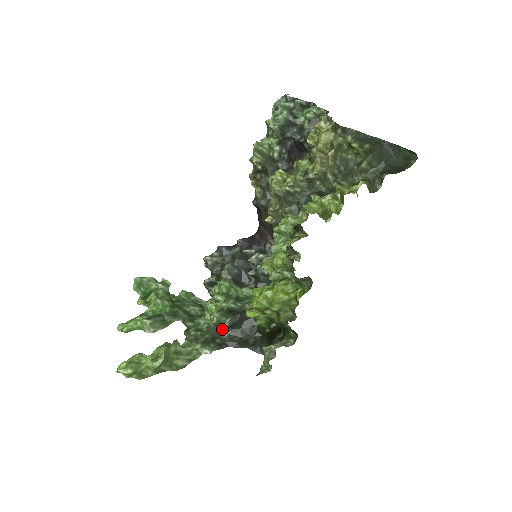
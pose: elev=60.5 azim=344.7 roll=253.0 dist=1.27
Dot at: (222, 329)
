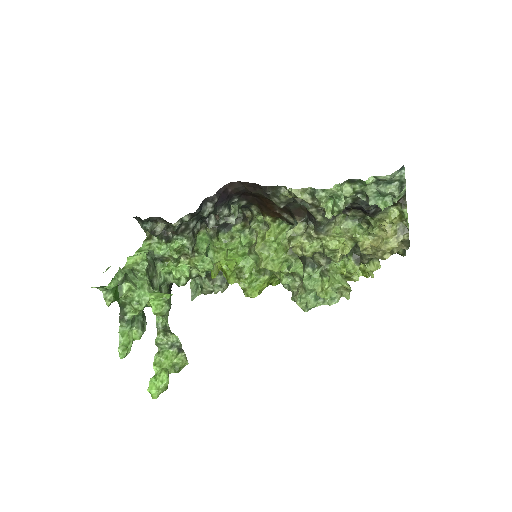
Dot at: occluded
